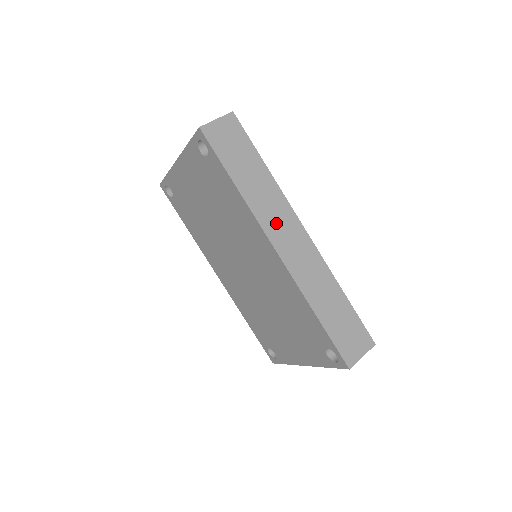
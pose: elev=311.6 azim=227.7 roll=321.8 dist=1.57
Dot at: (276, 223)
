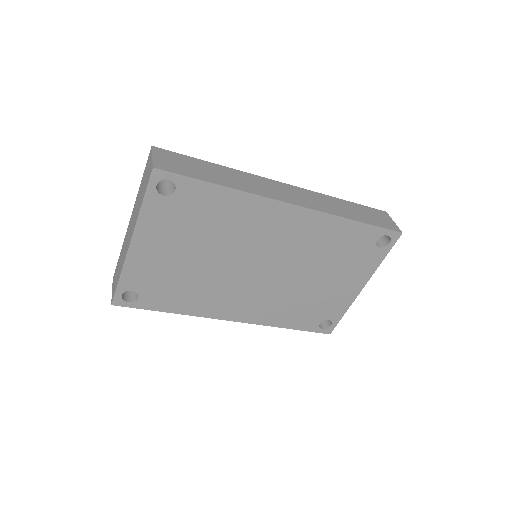
Dot at: (269, 190)
